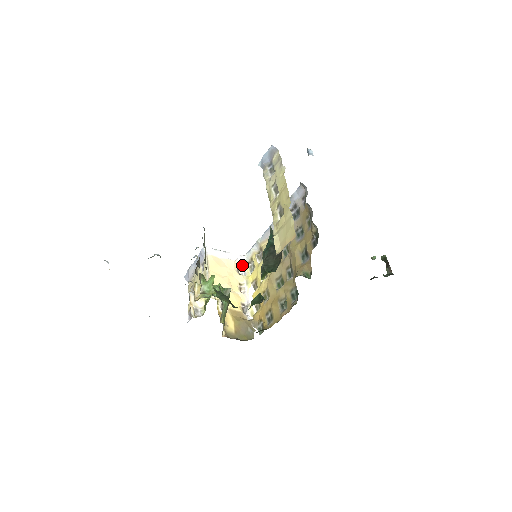
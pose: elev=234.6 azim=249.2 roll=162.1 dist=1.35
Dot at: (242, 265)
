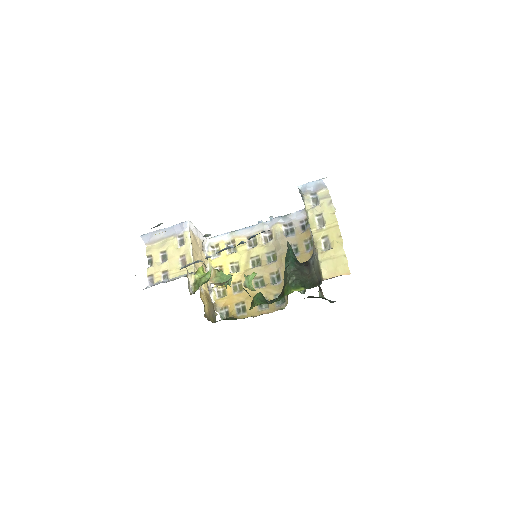
Dot at: (205, 247)
